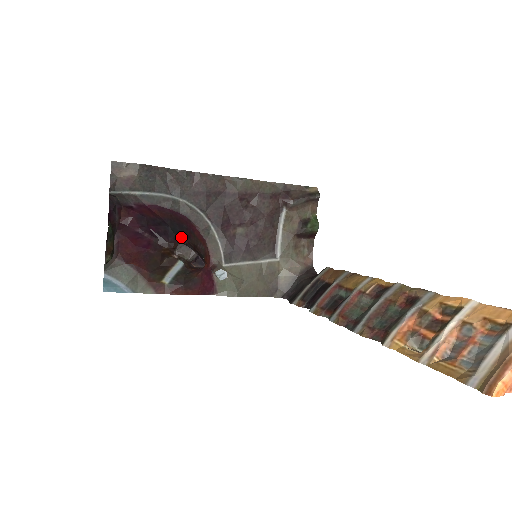
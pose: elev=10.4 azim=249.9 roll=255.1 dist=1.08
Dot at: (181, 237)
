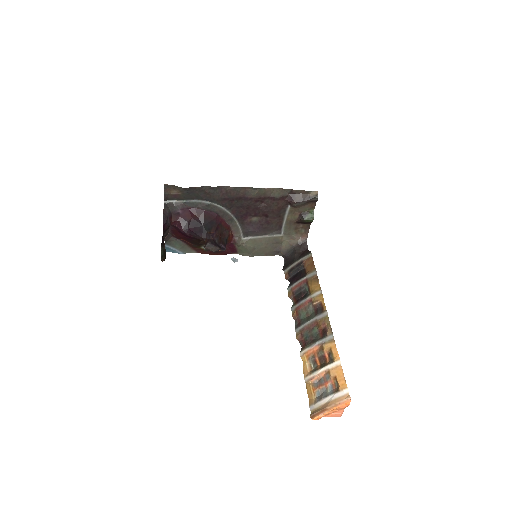
Dot at: (211, 232)
